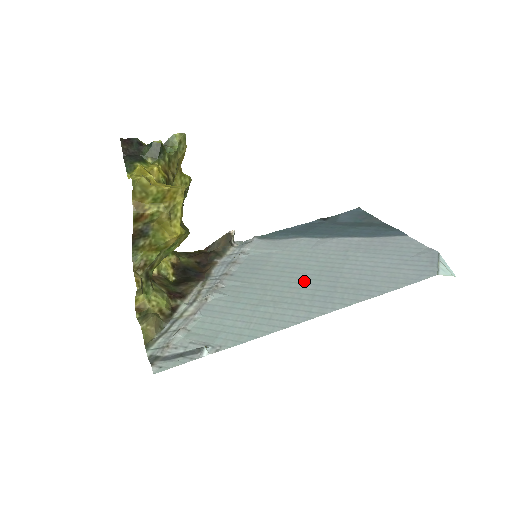
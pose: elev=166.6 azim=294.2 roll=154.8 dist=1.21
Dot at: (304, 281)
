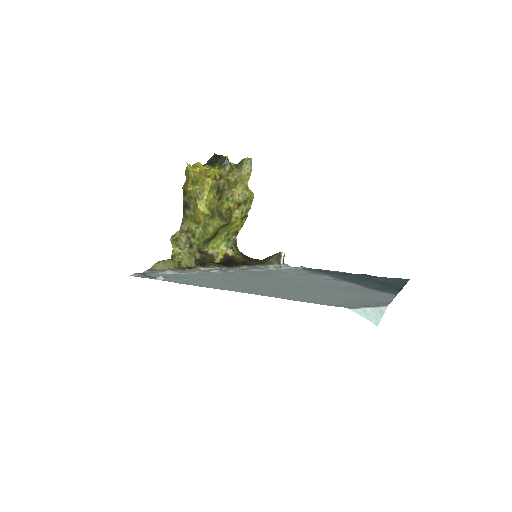
Dot at: (268, 283)
